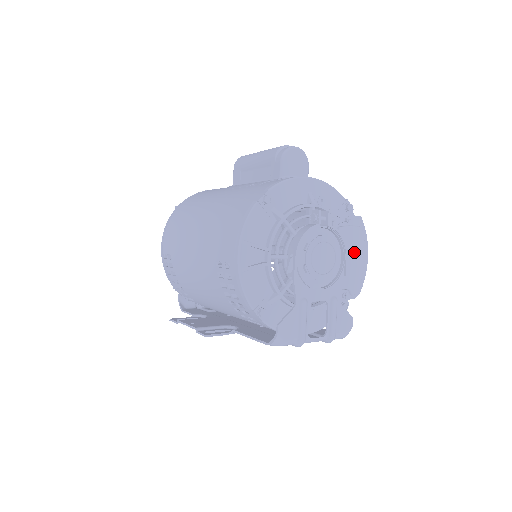
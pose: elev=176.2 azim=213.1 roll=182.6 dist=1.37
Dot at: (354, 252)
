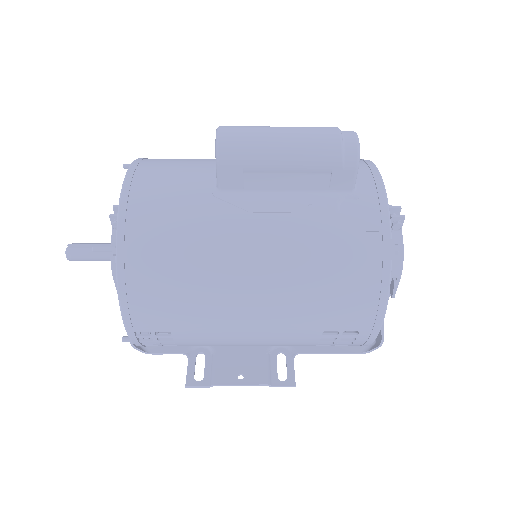
Dot at: occluded
